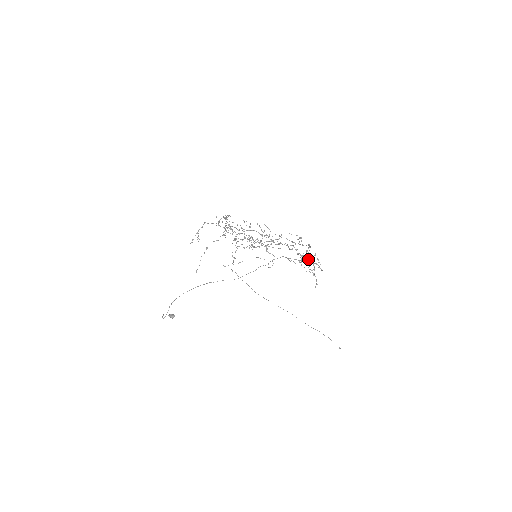
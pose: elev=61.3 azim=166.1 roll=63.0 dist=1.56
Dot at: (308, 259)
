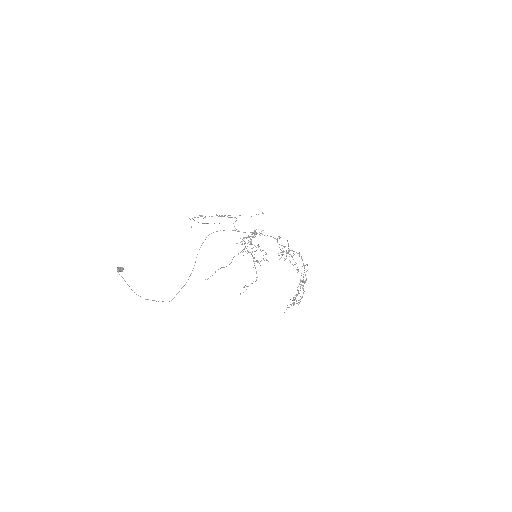
Dot at: occluded
